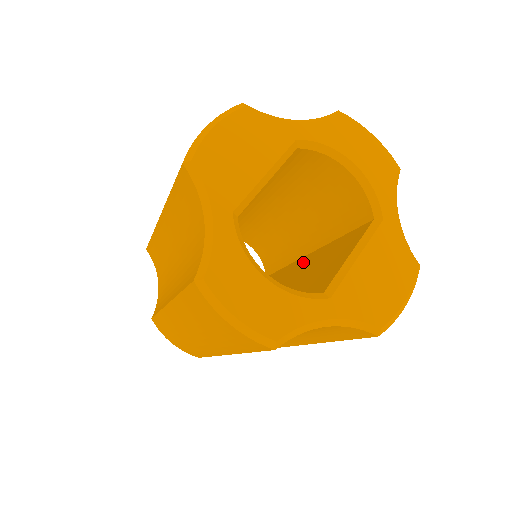
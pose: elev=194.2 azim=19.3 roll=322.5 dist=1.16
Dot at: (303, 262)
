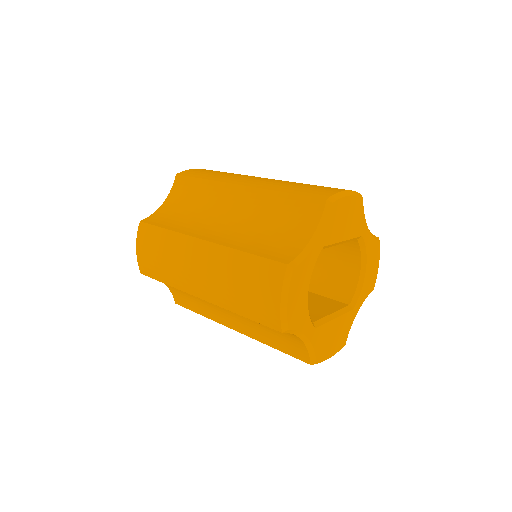
Dot at: occluded
